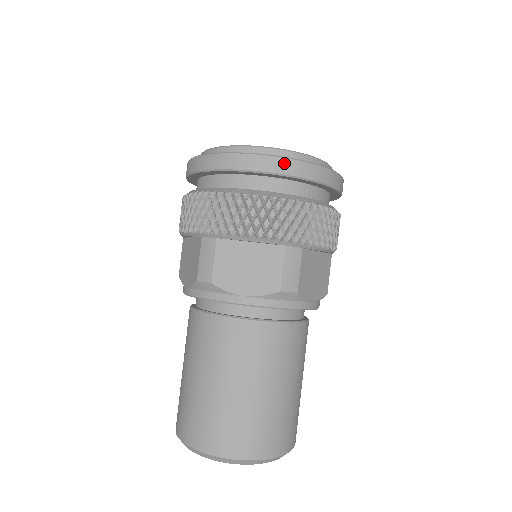
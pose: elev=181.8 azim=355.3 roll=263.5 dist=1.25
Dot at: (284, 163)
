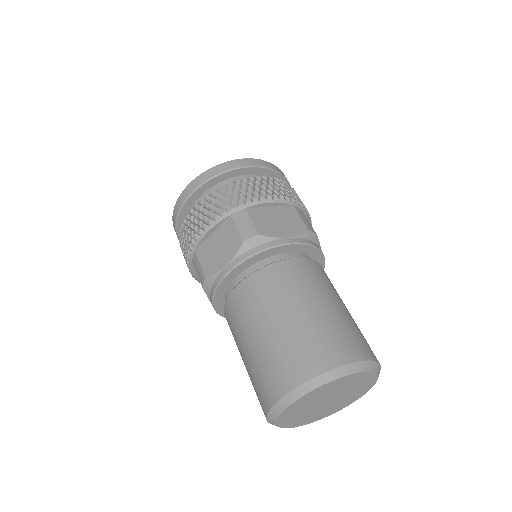
Dot at: (265, 163)
